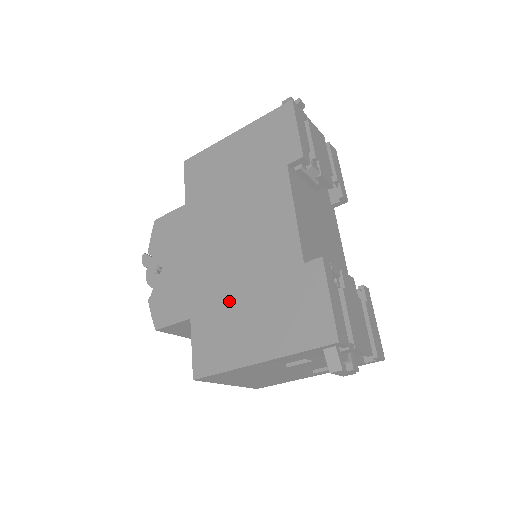
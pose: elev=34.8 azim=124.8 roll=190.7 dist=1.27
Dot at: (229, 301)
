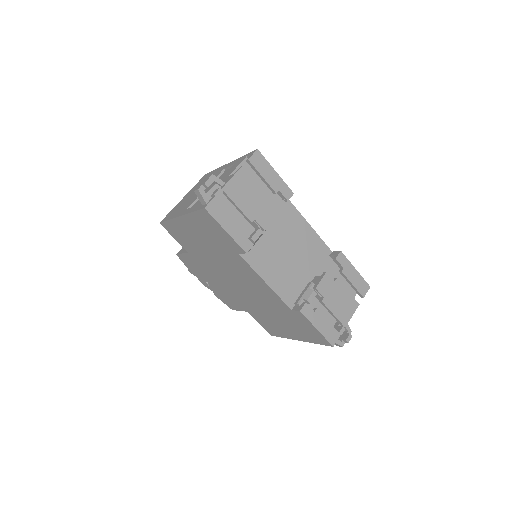
Dot at: (262, 312)
